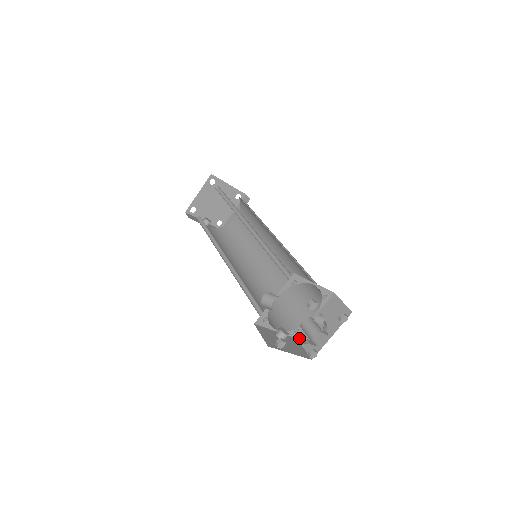
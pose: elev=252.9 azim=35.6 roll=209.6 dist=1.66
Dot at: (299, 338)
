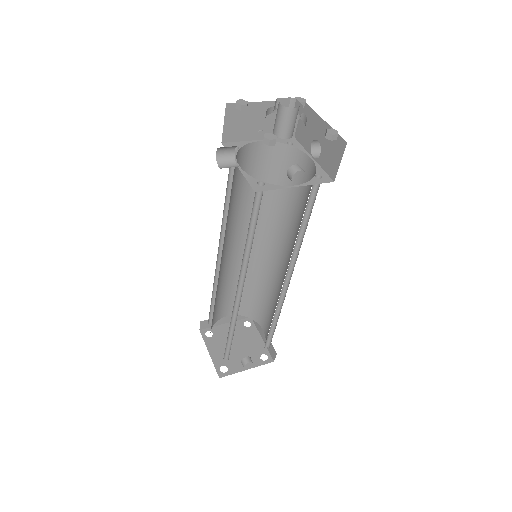
Dot at: (333, 178)
